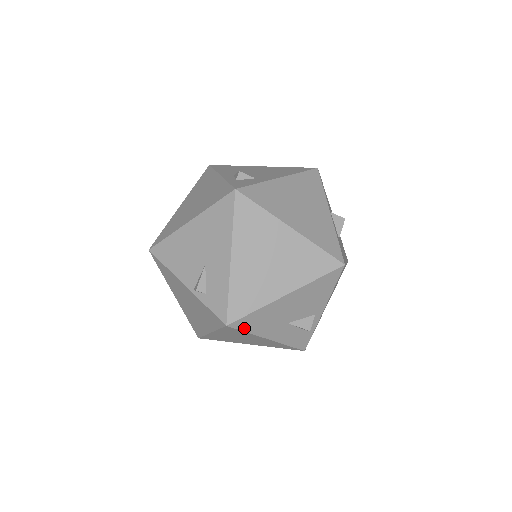
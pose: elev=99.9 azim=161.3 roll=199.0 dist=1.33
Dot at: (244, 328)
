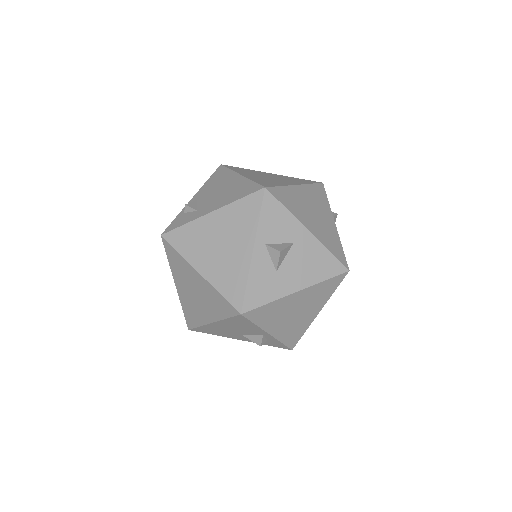
Dot at: (206, 332)
